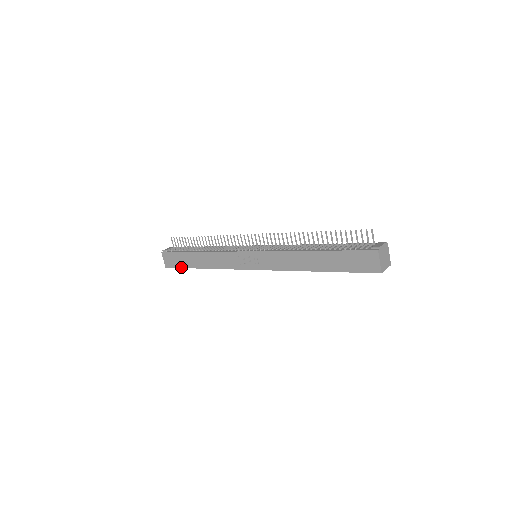
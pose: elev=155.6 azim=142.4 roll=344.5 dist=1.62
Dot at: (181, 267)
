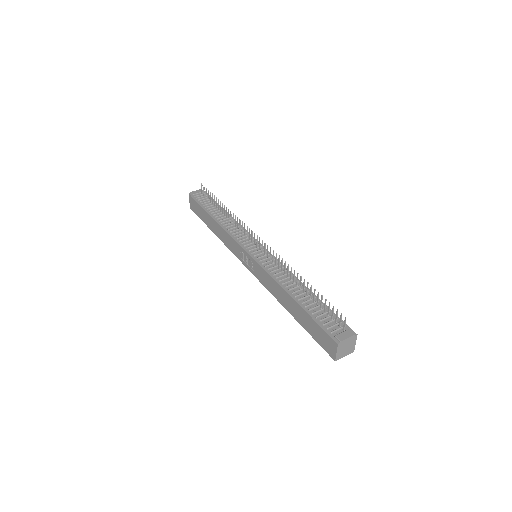
Dot at: (200, 218)
